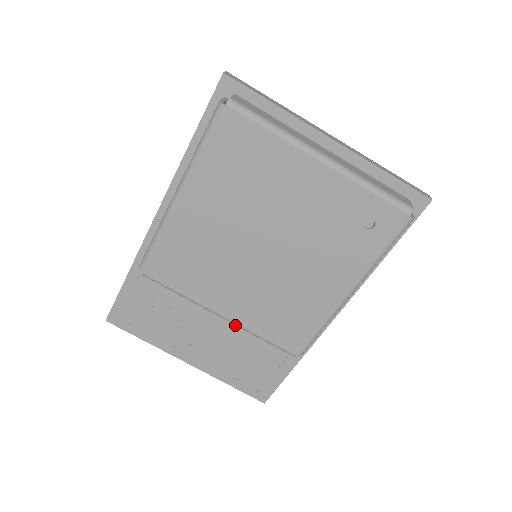
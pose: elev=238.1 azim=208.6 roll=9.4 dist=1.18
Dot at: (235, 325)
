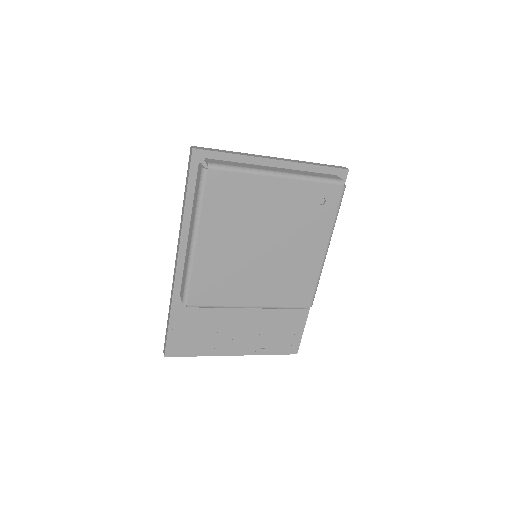
Dot at: (258, 310)
